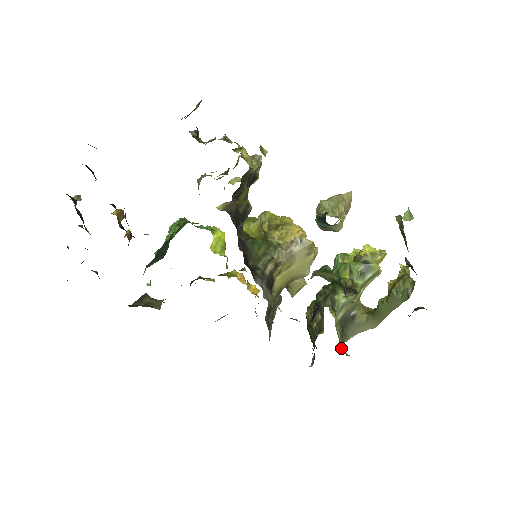
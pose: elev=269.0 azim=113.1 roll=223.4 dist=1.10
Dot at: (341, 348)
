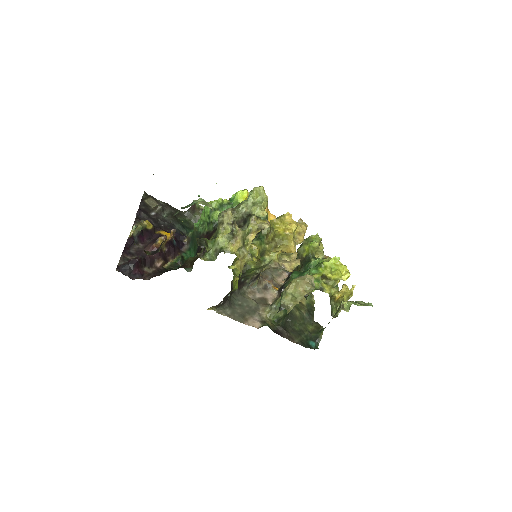
Dot at: occluded
